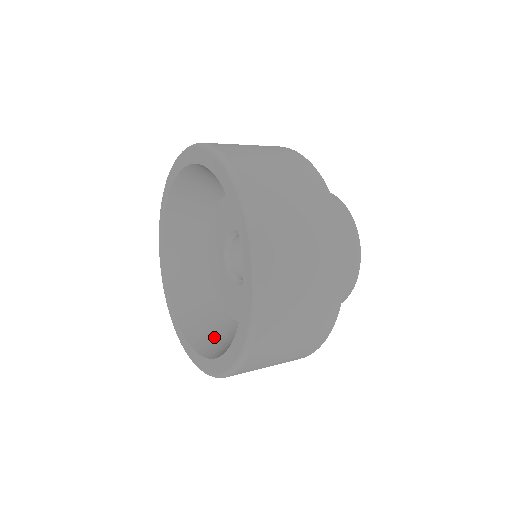
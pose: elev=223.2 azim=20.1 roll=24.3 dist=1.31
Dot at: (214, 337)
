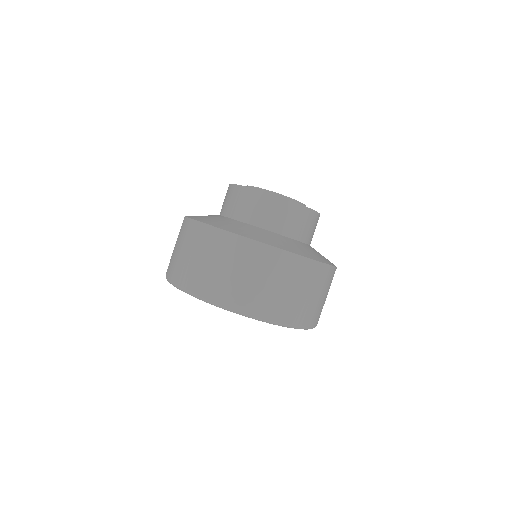
Dot at: occluded
